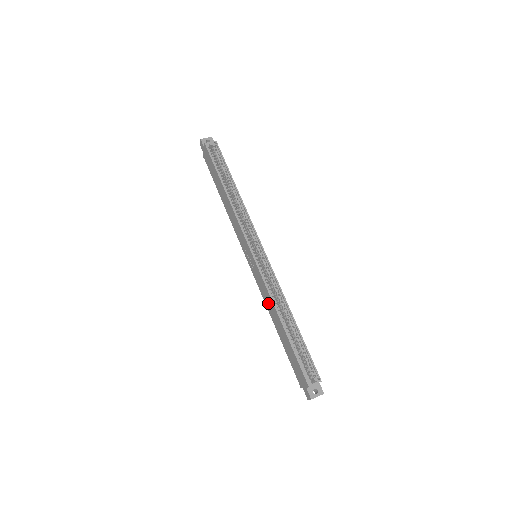
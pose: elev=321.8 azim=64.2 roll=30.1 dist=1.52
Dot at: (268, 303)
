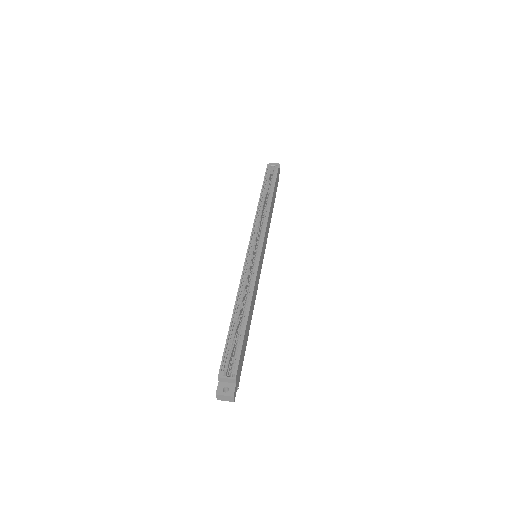
Dot at: occluded
